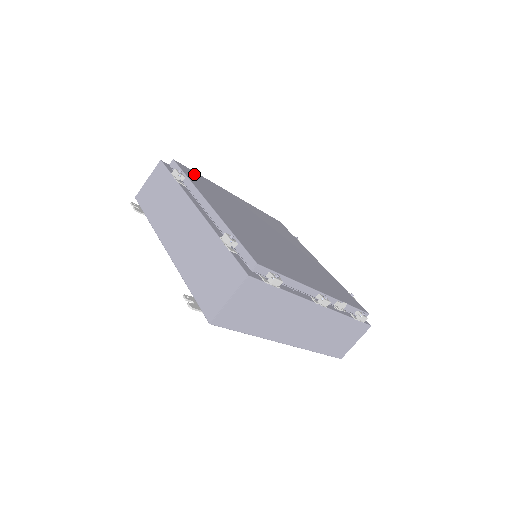
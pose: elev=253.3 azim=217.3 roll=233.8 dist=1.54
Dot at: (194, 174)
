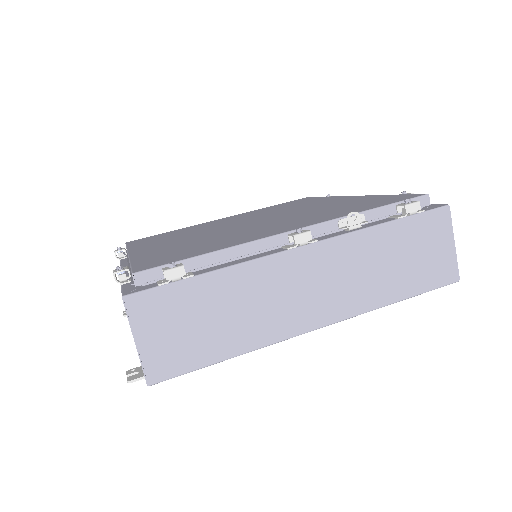
Dot at: (151, 237)
